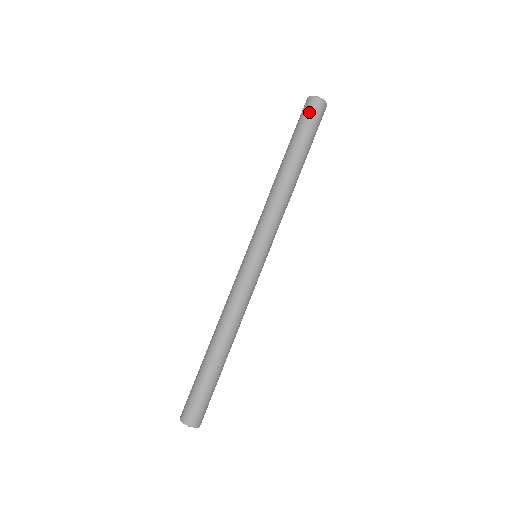
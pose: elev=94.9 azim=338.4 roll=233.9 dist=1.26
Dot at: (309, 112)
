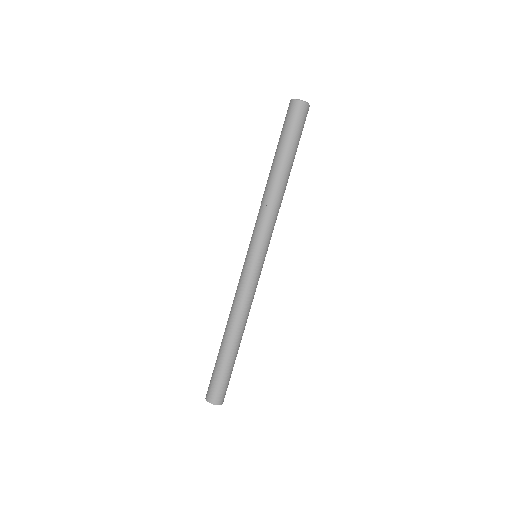
Dot at: (297, 117)
